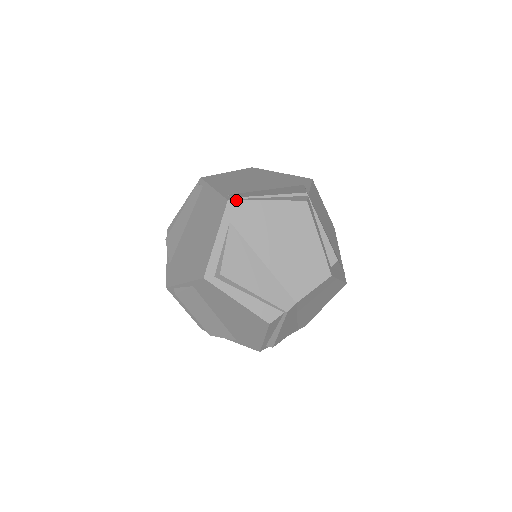
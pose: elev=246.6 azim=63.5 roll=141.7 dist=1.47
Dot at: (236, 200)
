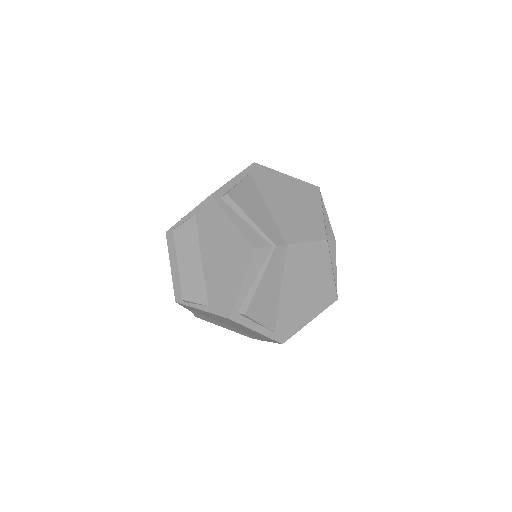
Dot at: (261, 165)
